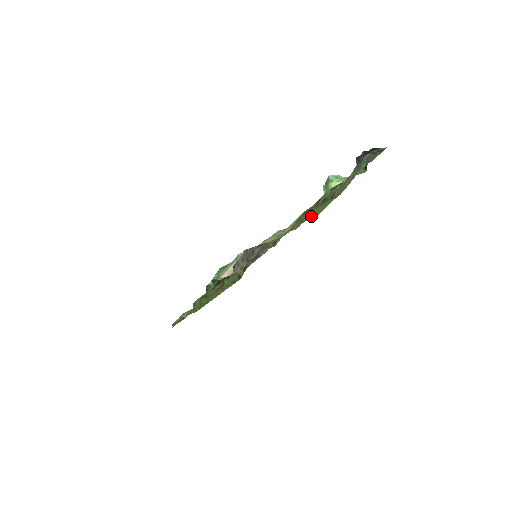
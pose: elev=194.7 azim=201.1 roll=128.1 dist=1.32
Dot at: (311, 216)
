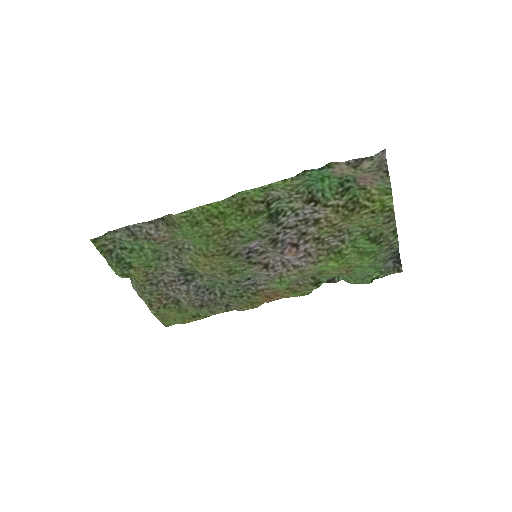
Dot at: (340, 254)
